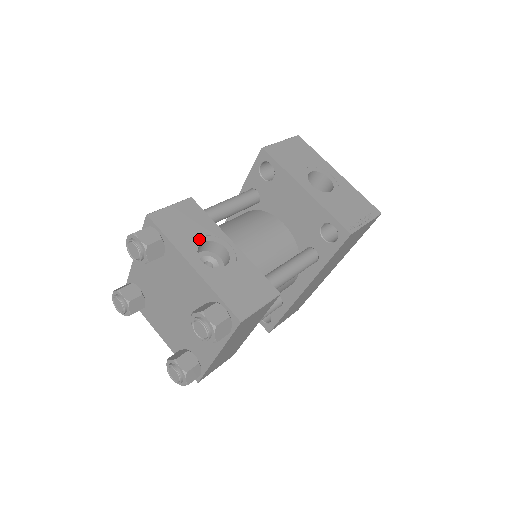
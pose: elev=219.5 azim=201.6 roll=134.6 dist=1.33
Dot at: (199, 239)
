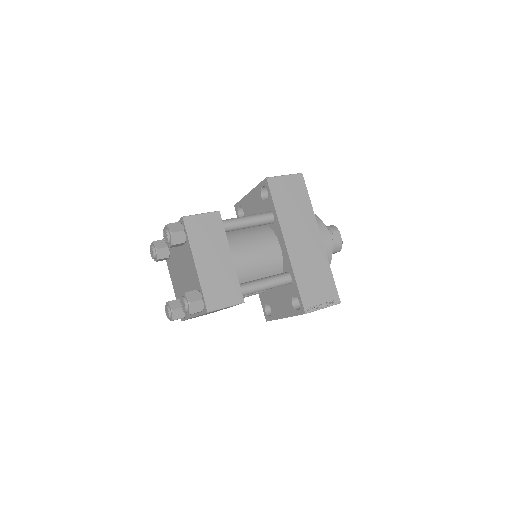
Dot at: occluded
